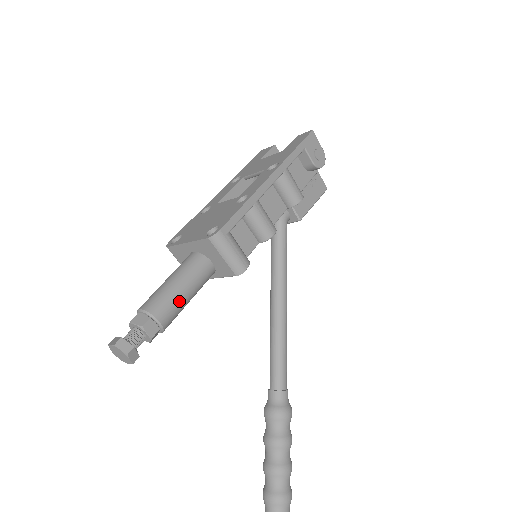
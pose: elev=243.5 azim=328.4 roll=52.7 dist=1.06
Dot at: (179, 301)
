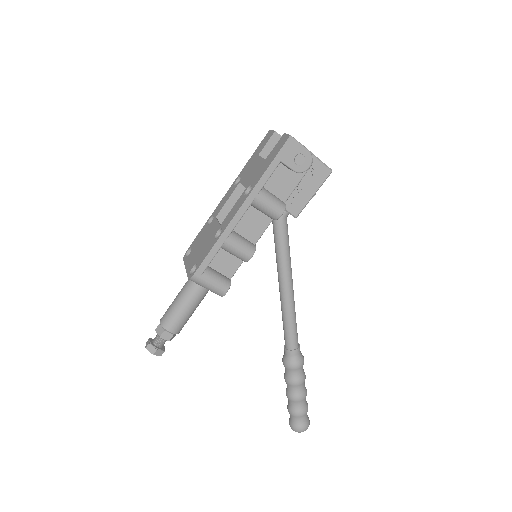
Dot at: (183, 316)
